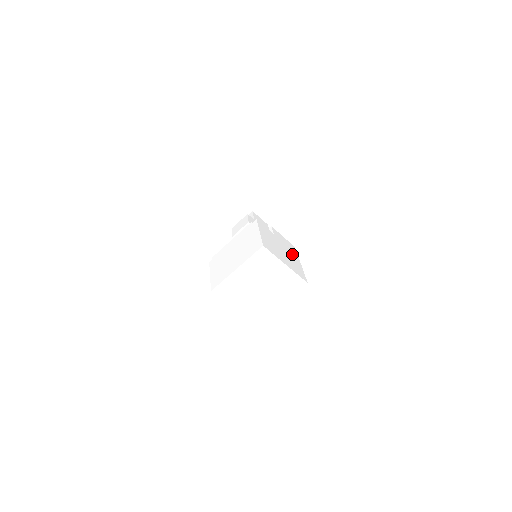
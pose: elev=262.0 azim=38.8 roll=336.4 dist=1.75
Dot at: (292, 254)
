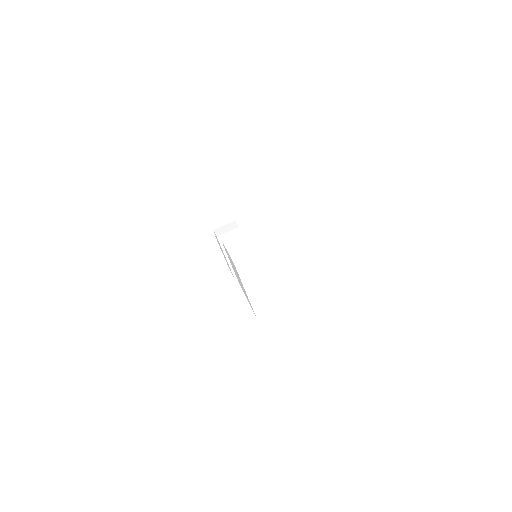
Dot at: occluded
